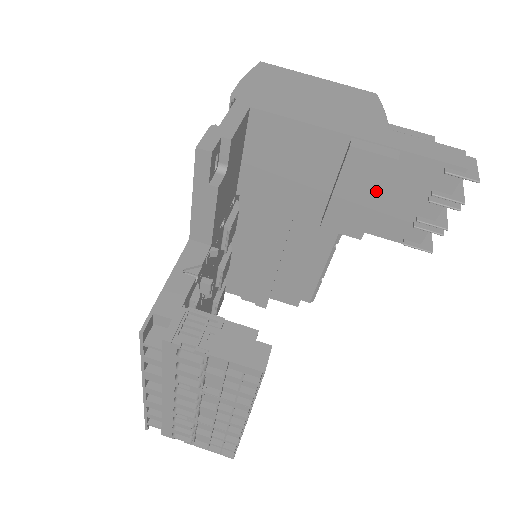
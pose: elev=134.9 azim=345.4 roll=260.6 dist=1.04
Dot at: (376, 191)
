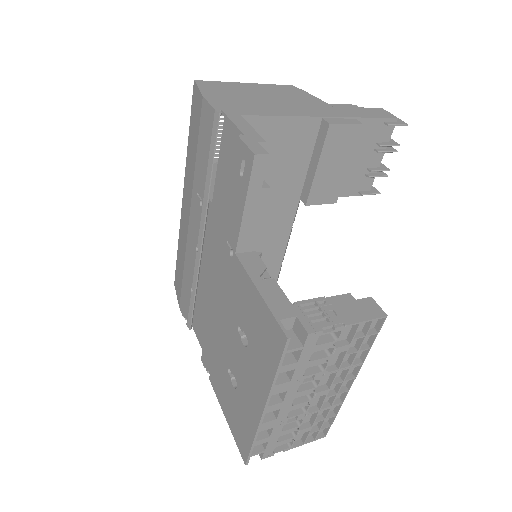
Dot at: (347, 156)
